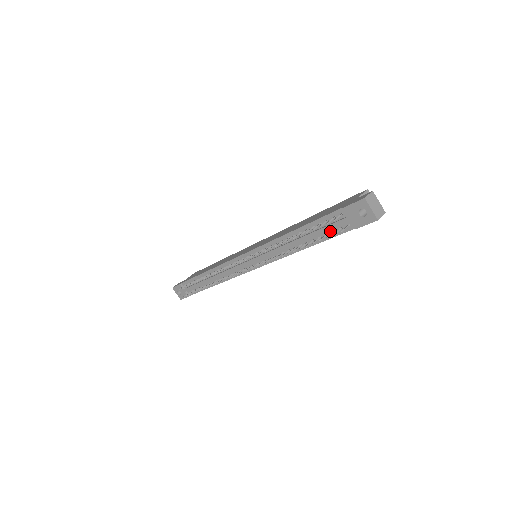
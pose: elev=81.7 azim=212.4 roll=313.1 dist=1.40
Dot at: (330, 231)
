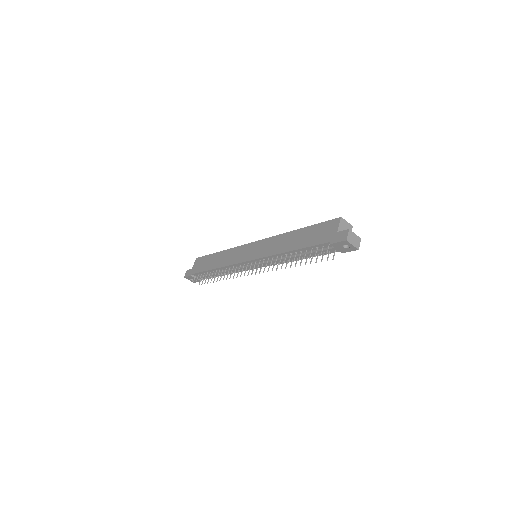
Dot at: occluded
